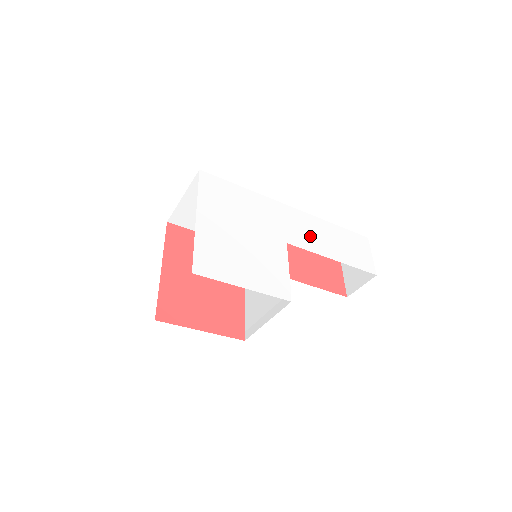
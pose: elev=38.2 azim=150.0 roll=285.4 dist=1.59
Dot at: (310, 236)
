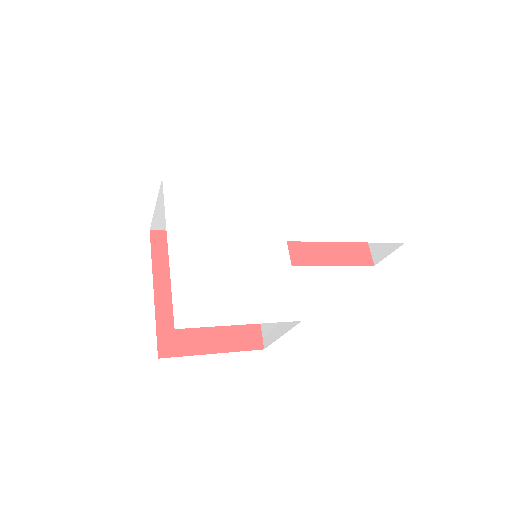
Dot at: (315, 220)
